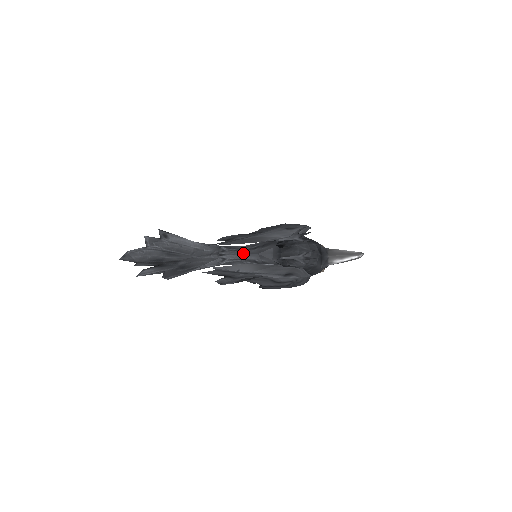
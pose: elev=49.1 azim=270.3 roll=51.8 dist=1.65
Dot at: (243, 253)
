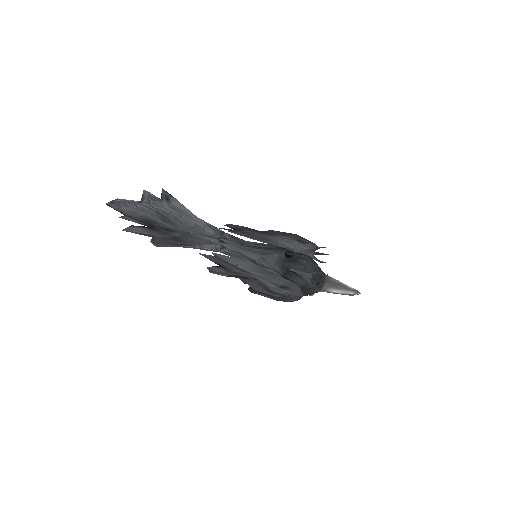
Dot at: (245, 248)
